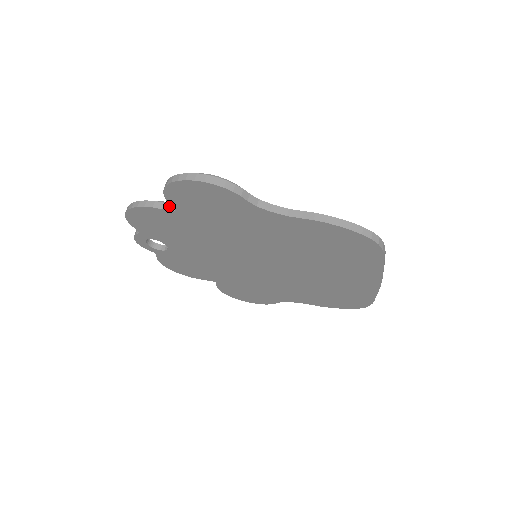
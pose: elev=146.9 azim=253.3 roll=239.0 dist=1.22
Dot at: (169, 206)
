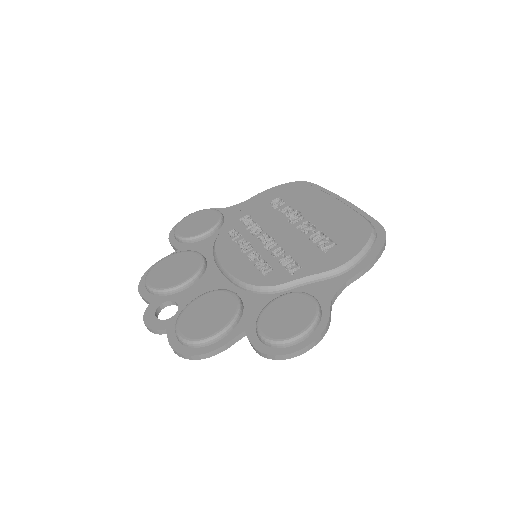
Dot at: (239, 337)
